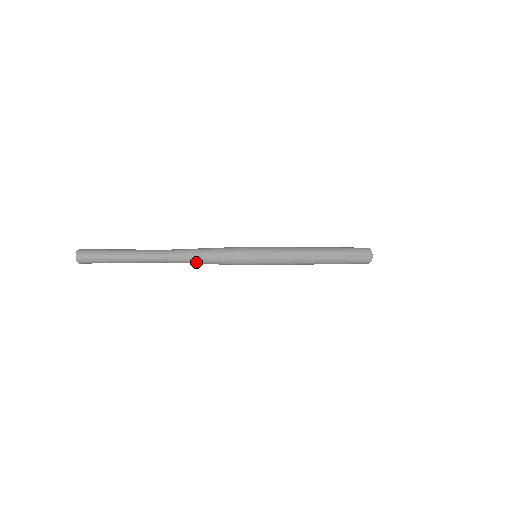
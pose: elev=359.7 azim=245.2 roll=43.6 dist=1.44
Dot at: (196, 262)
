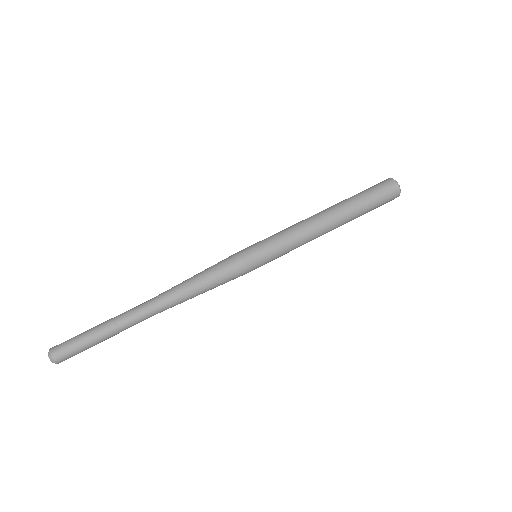
Dot at: occluded
